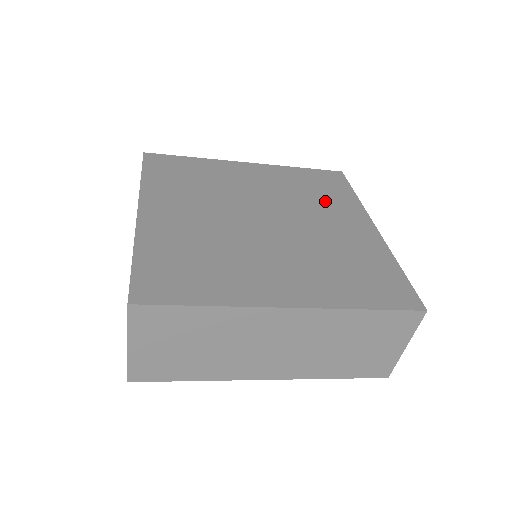
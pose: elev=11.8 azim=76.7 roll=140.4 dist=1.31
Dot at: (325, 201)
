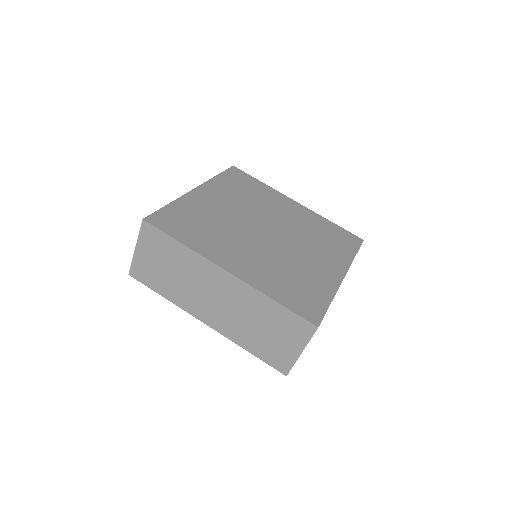
Dot at: (262, 197)
